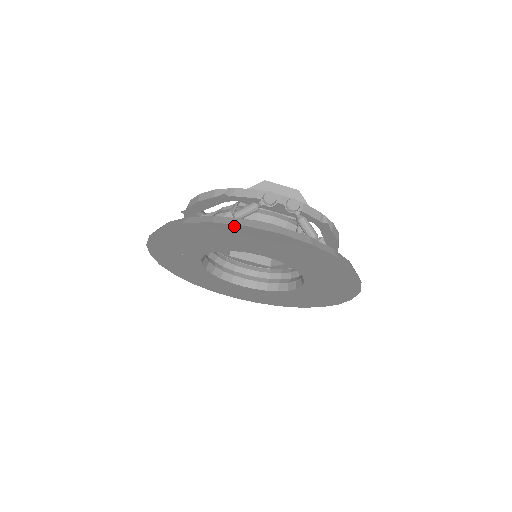
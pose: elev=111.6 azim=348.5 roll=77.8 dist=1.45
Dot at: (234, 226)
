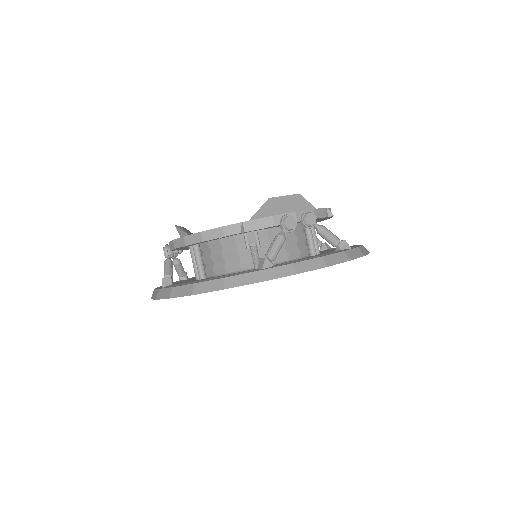
Dot at: occluded
